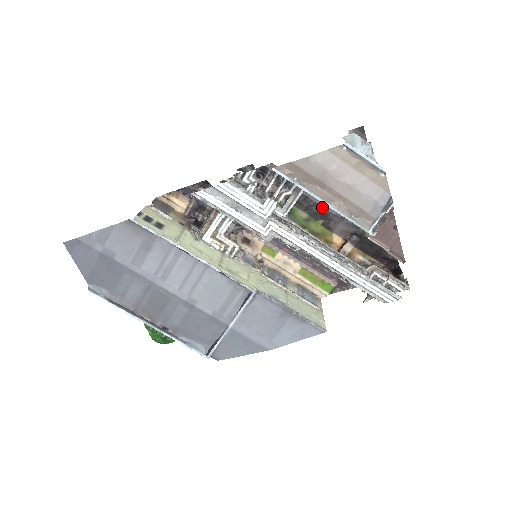
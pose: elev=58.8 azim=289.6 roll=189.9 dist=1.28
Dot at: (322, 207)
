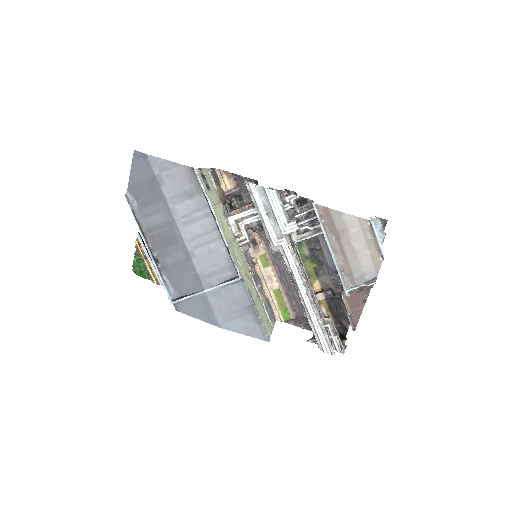
Dot at: (323, 256)
